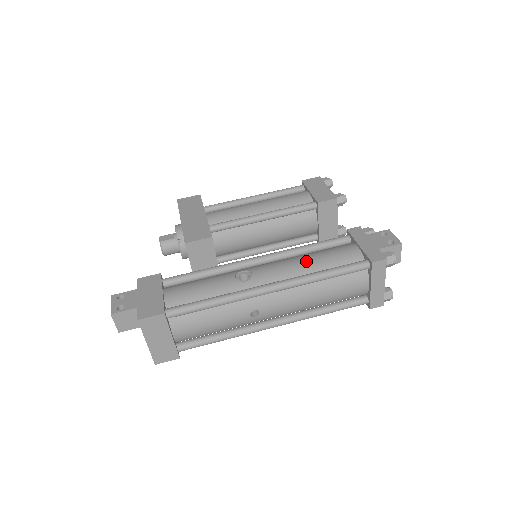
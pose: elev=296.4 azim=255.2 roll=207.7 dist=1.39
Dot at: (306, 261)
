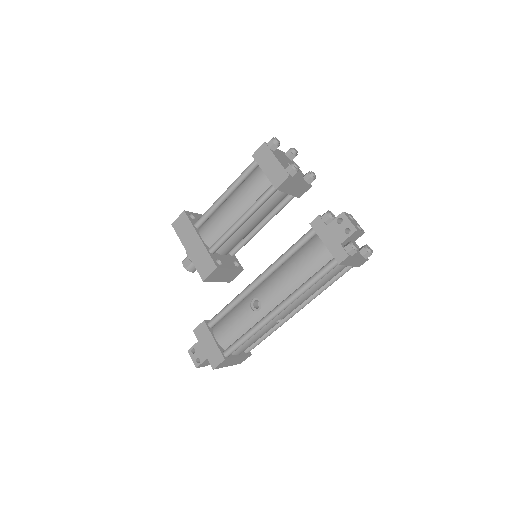
Dot at: (291, 275)
